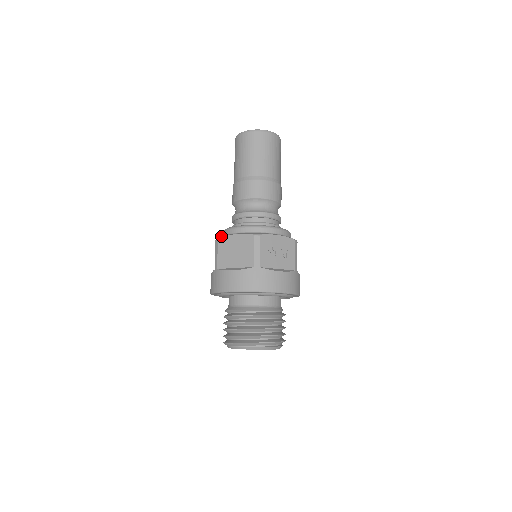
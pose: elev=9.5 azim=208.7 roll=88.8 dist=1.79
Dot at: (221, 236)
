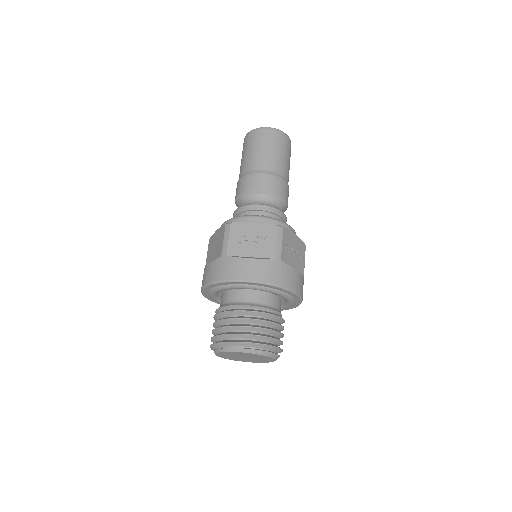
Dot at: occluded
